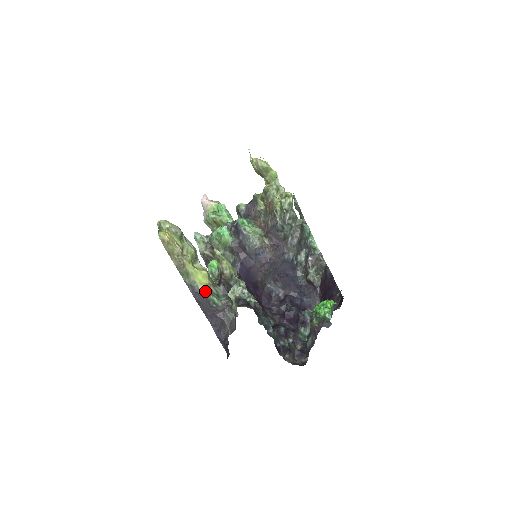
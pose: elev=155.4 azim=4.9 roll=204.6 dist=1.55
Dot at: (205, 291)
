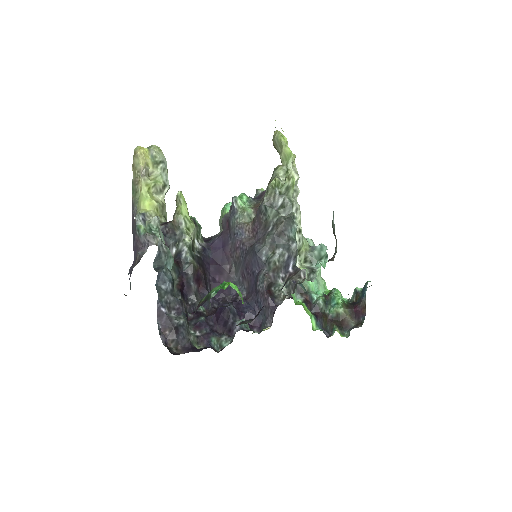
Dot at: (138, 214)
